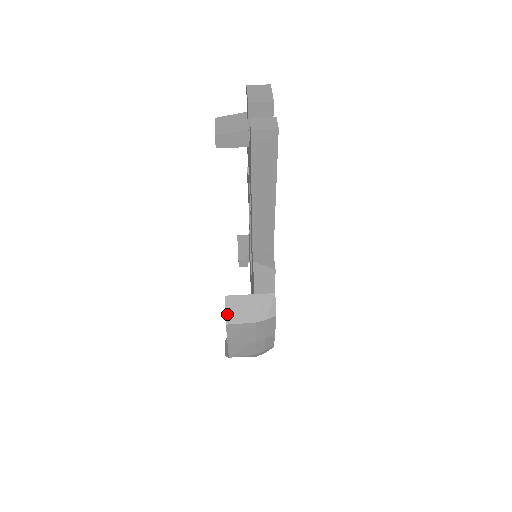
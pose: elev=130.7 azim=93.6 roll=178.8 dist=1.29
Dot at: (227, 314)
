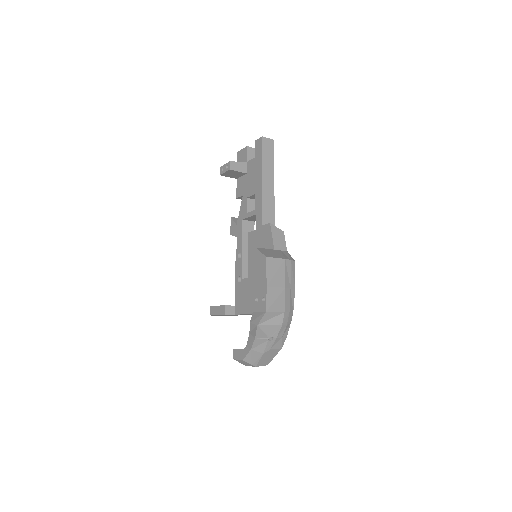
Dot at: (263, 253)
